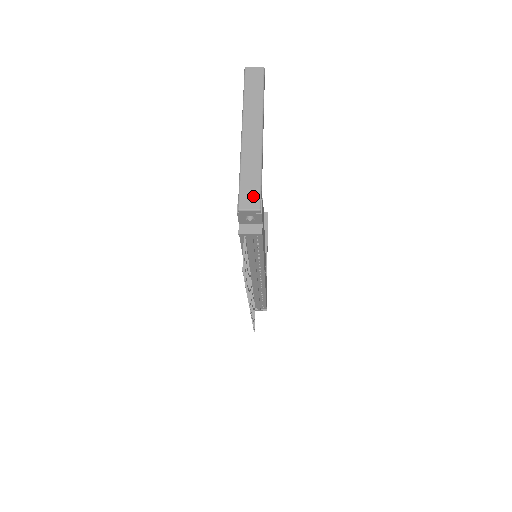
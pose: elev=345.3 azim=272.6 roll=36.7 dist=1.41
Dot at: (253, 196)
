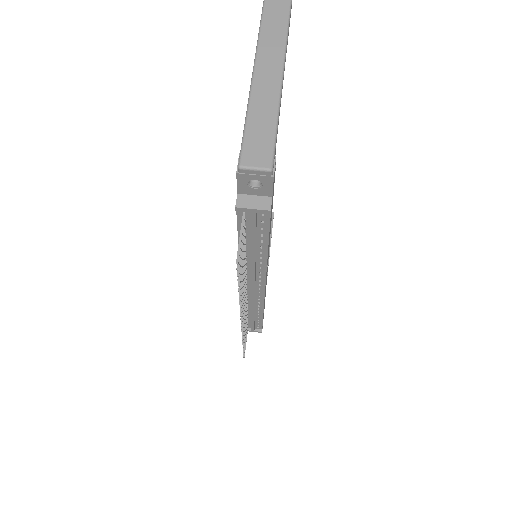
Dot at: (263, 150)
